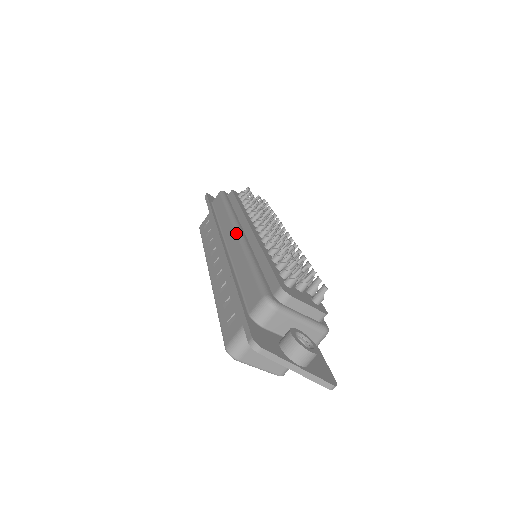
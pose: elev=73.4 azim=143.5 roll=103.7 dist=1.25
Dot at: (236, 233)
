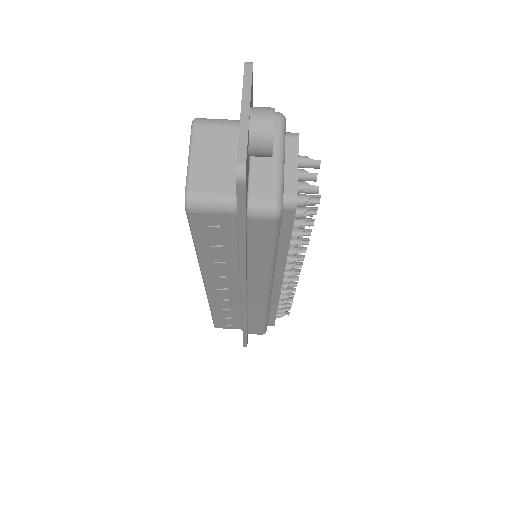
Dot at: occluded
